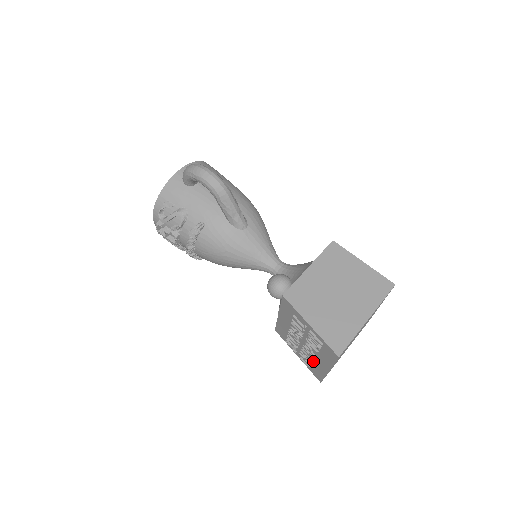
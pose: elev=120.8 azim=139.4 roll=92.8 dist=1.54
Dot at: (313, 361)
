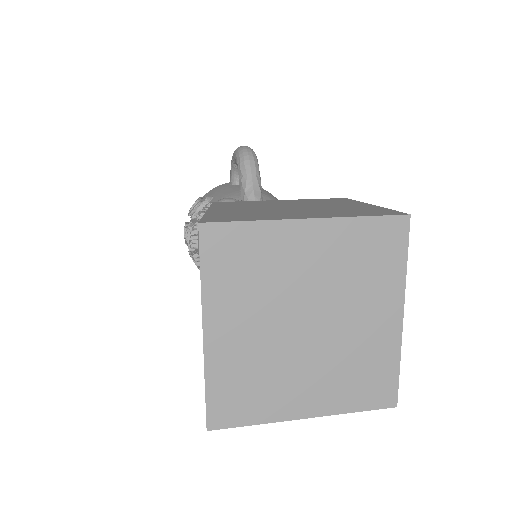
Dot at: occluded
